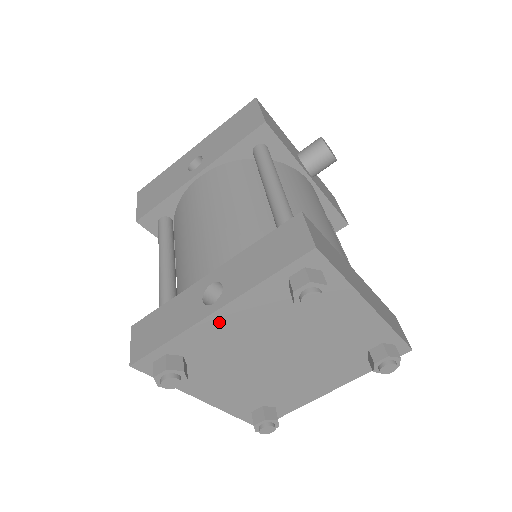
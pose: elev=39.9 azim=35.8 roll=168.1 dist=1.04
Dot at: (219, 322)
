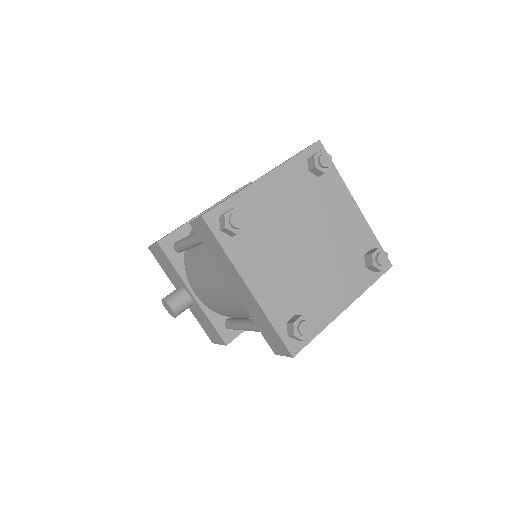
Dot at: (267, 187)
